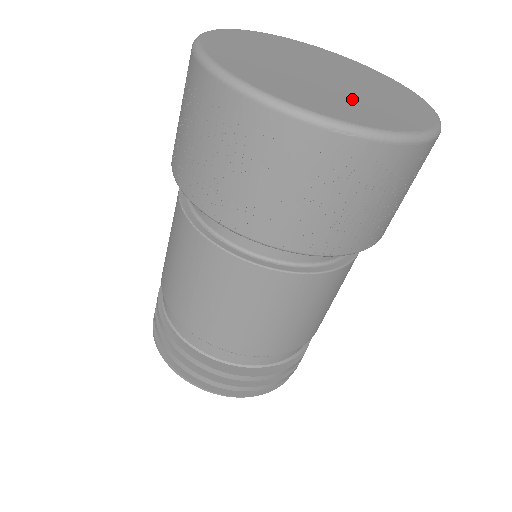
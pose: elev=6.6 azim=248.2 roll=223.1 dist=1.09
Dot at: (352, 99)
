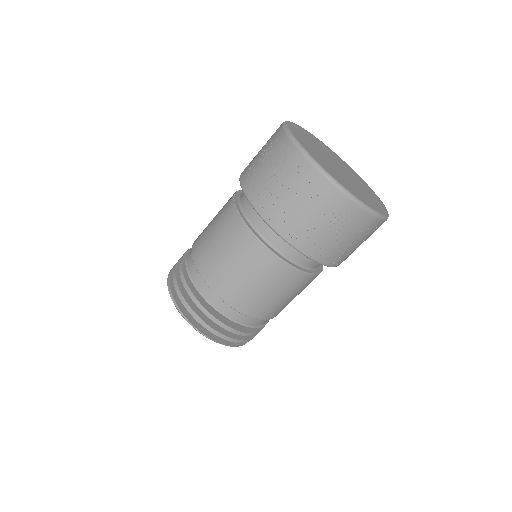
Dot at: (353, 186)
